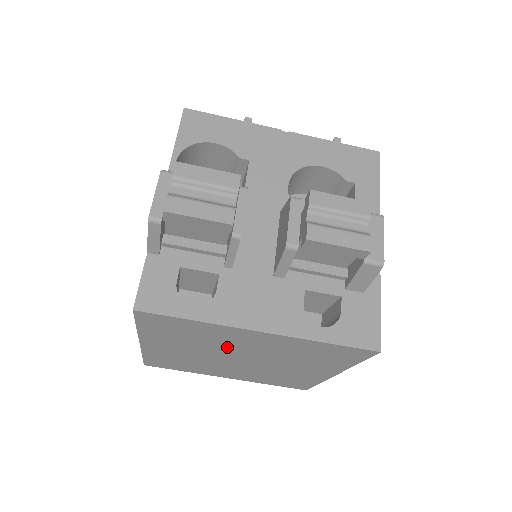
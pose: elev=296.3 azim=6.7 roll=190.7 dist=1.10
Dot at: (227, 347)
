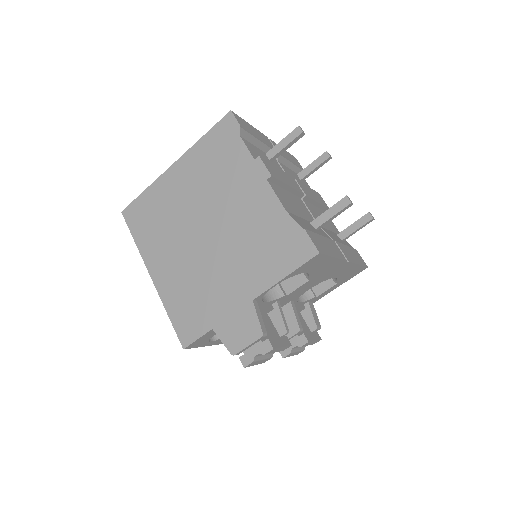
Dot at: occluded
